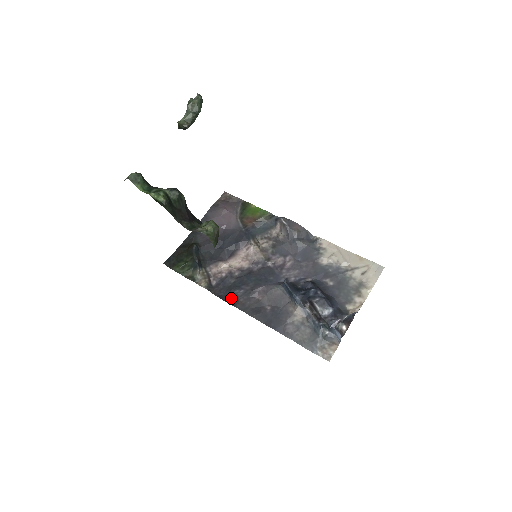
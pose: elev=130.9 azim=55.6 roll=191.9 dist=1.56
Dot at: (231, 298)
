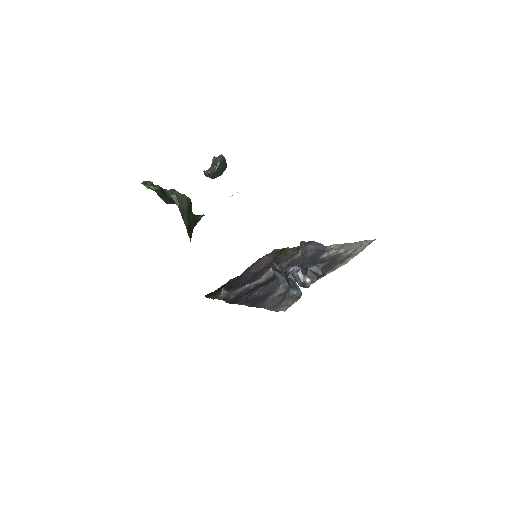
Dot at: (237, 301)
